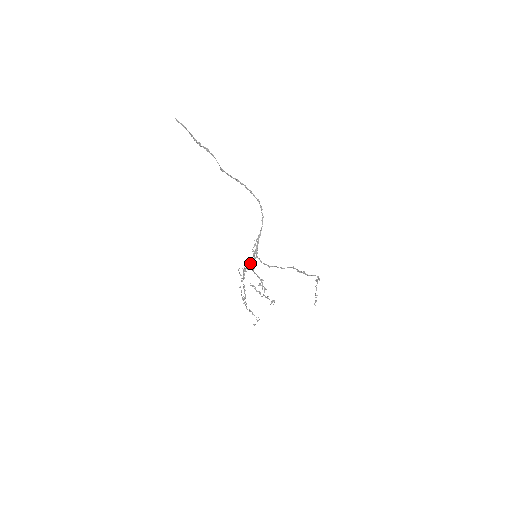
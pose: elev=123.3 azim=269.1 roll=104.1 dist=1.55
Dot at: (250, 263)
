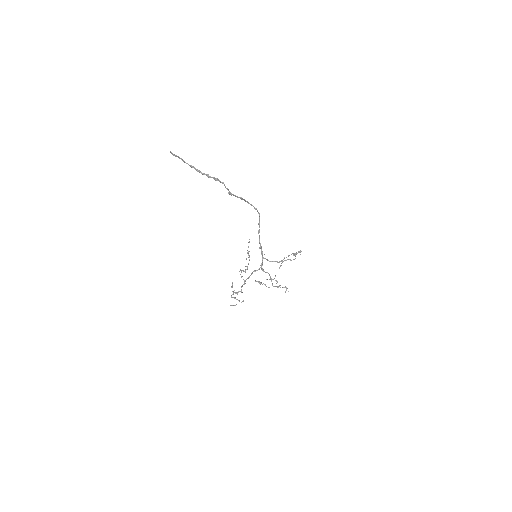
Dot at: (248, 263)
